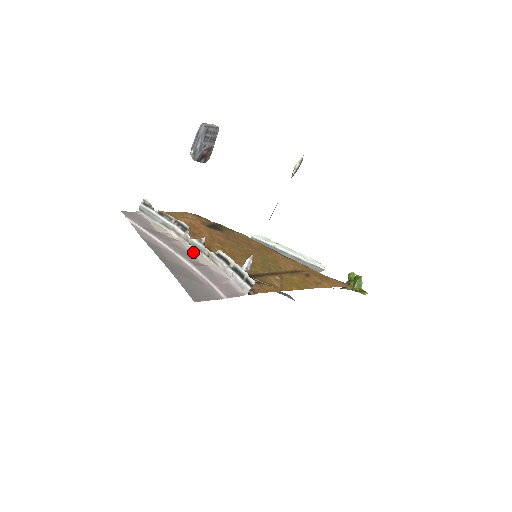
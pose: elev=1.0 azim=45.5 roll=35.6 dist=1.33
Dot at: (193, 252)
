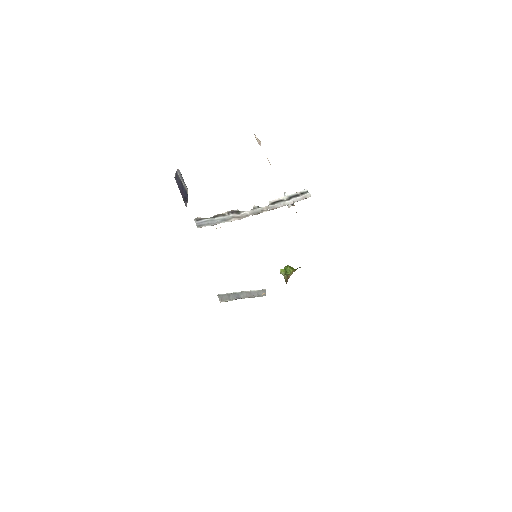
Dot at: occluded
